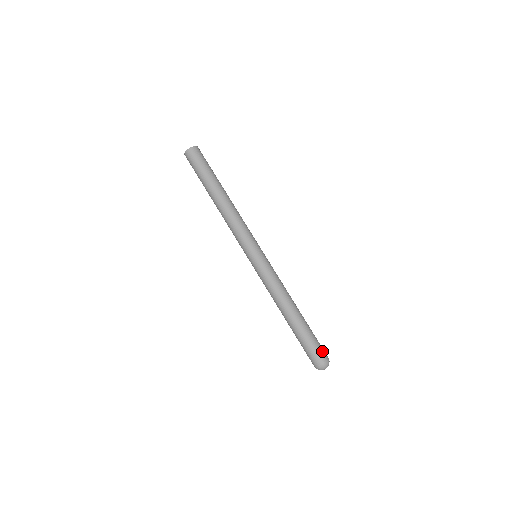
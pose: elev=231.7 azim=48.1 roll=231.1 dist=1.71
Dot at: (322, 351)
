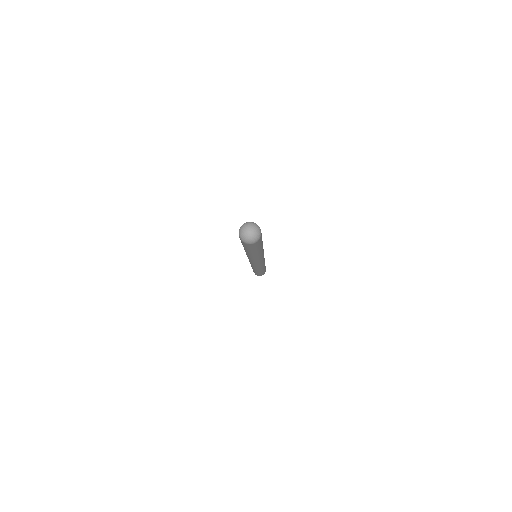
Dot at: occluded
